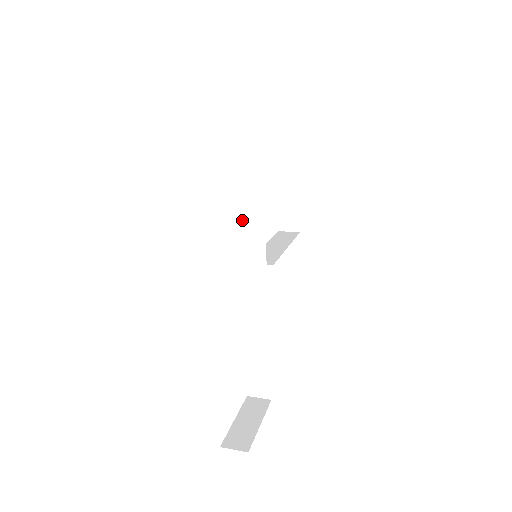
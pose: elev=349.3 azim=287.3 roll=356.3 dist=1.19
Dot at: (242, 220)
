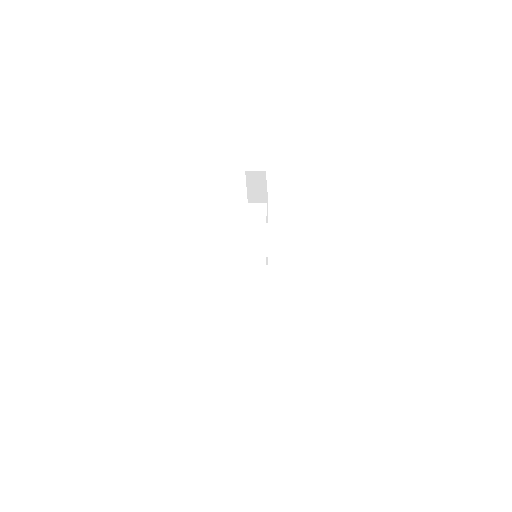
Dot at: (250, 228)
